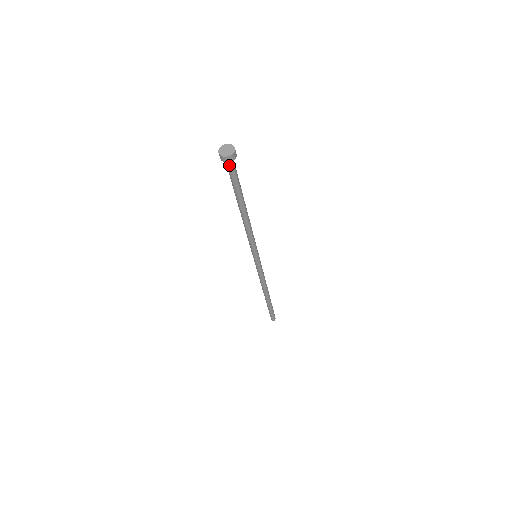
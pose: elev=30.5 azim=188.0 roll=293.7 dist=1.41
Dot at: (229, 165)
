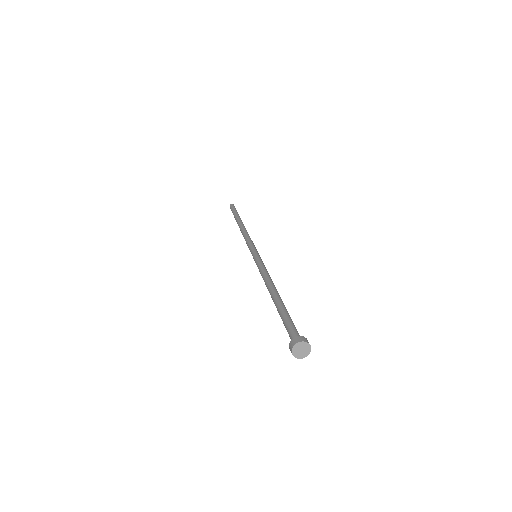
Dot at: occluded
